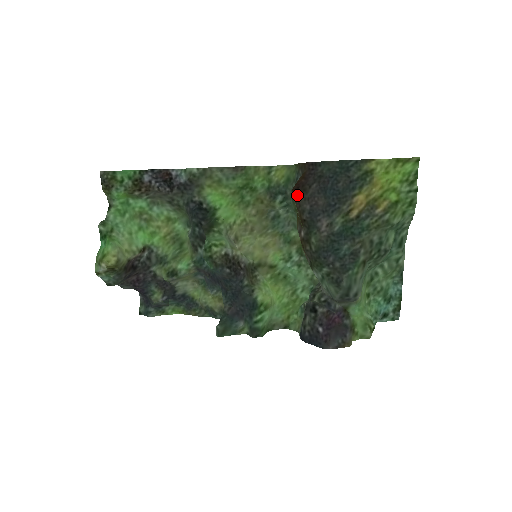
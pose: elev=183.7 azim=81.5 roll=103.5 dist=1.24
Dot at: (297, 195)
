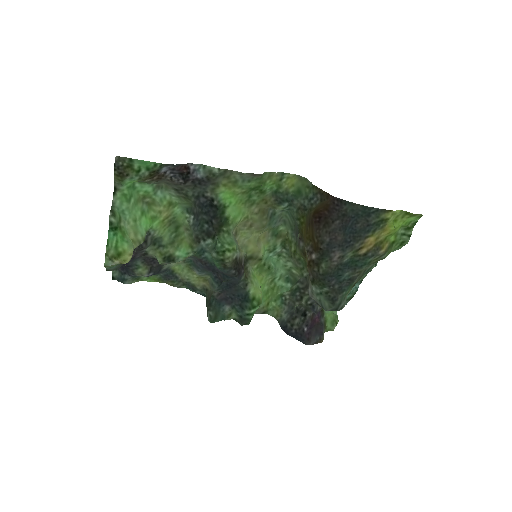
Dot at: (319, 225)
